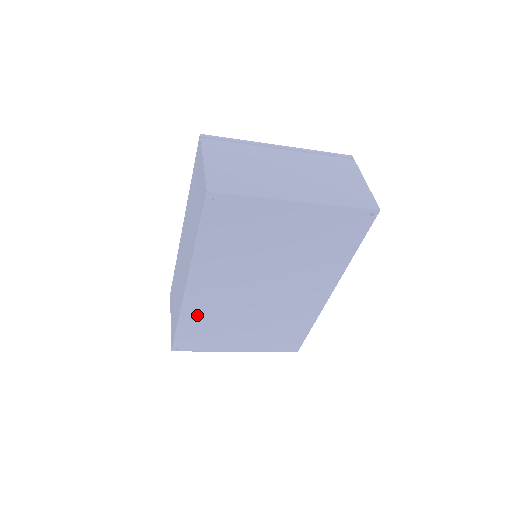
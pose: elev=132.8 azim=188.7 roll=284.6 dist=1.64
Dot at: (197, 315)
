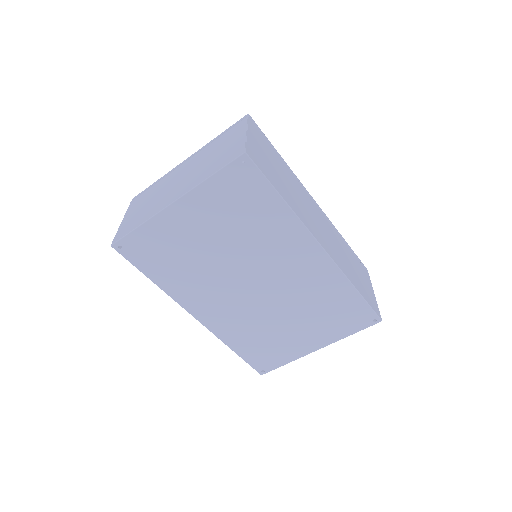
Dot at: (236, 336)
